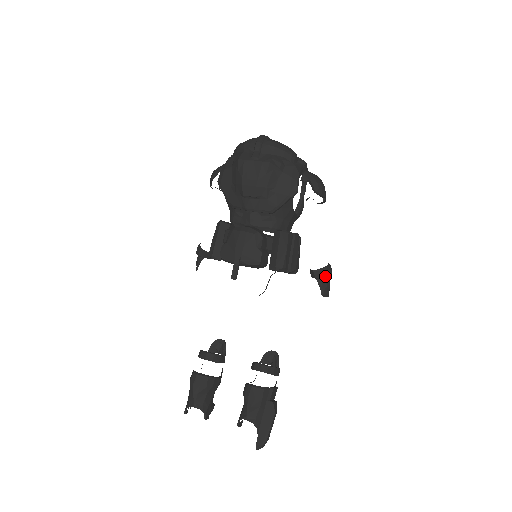
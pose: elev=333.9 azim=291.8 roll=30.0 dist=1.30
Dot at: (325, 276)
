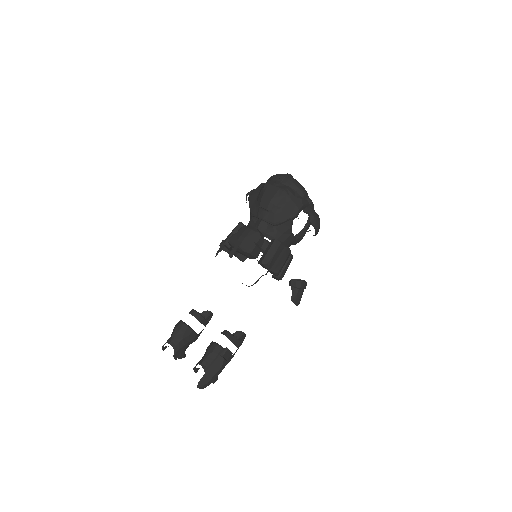
Dot at: (298, 286)
